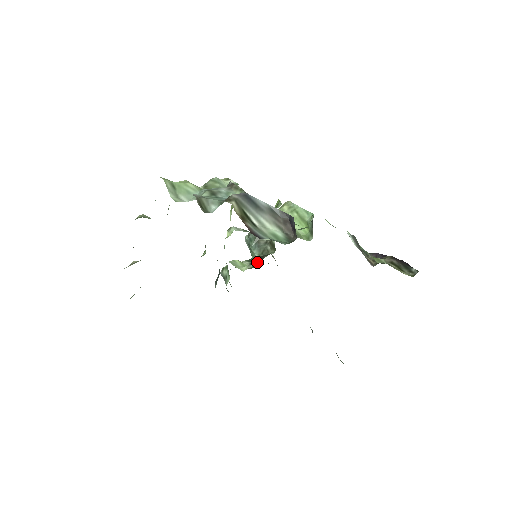
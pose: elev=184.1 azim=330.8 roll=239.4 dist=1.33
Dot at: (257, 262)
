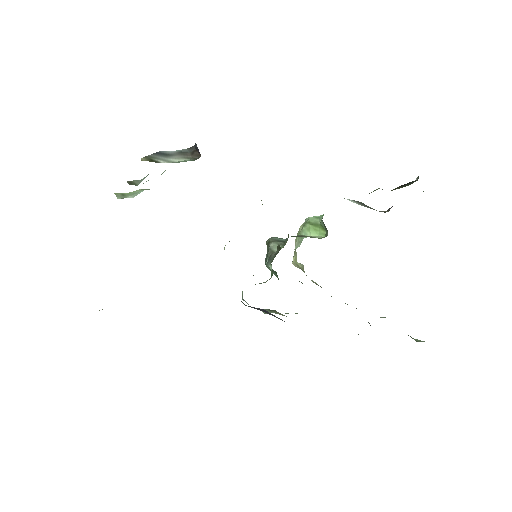
Dot at: occluded
